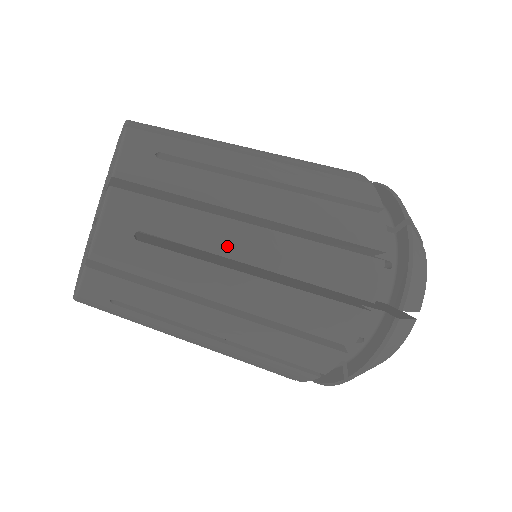
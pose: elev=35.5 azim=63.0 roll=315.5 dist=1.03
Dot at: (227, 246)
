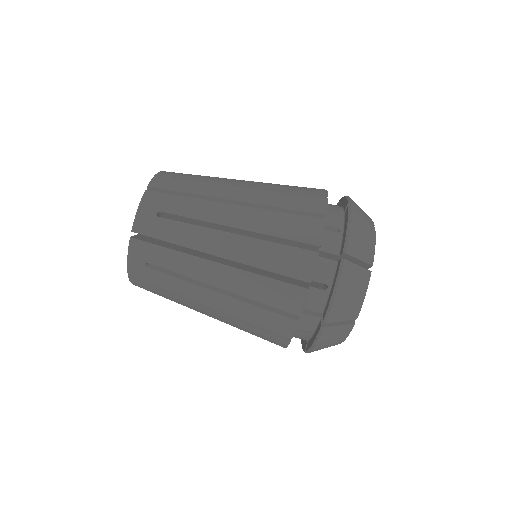
Dot at: (213, 216)
